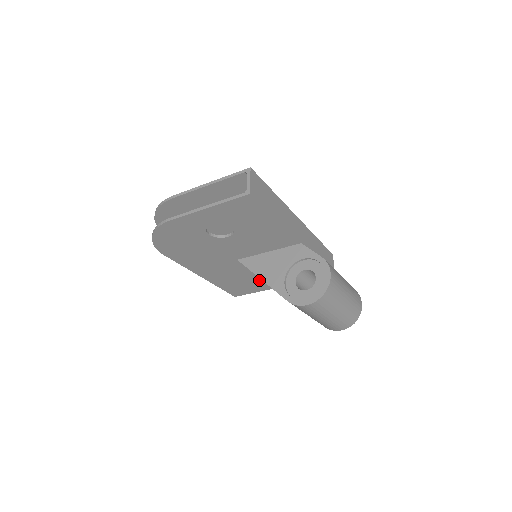
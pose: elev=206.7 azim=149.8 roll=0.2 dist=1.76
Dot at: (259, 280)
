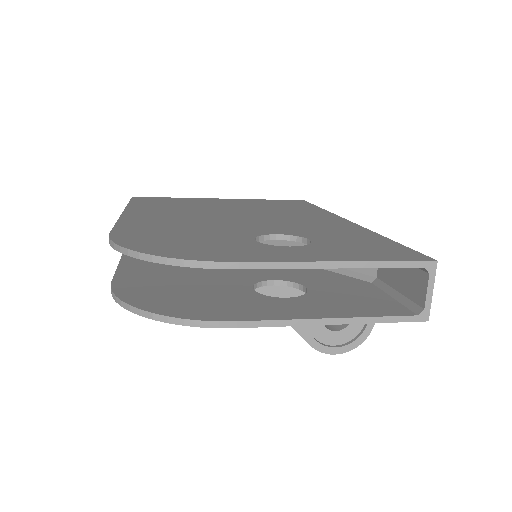
Dot at: occluded
